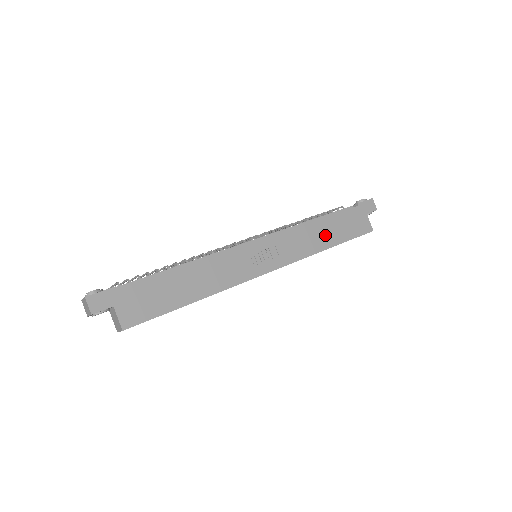
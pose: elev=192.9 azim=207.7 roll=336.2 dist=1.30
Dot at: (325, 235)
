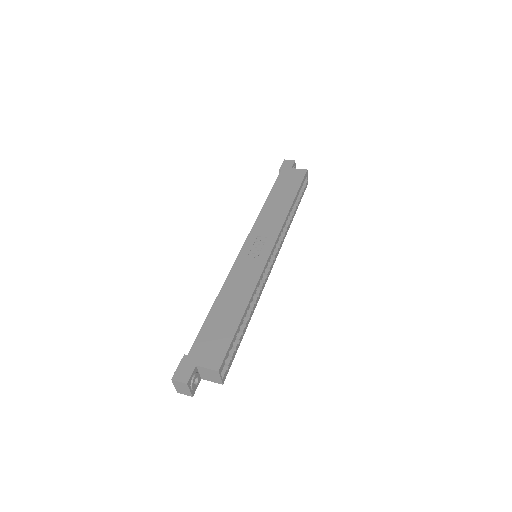
Dot at: (281, 201)
